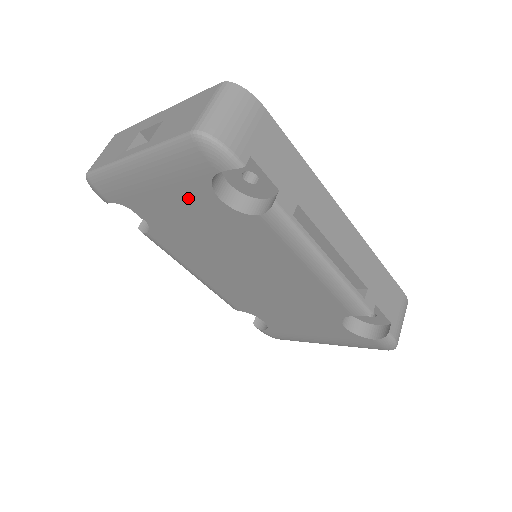
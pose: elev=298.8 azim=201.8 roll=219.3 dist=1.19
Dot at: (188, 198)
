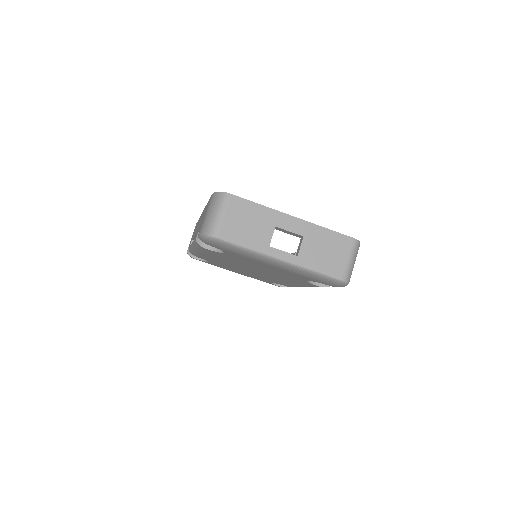
Dot at: (287, 273)
